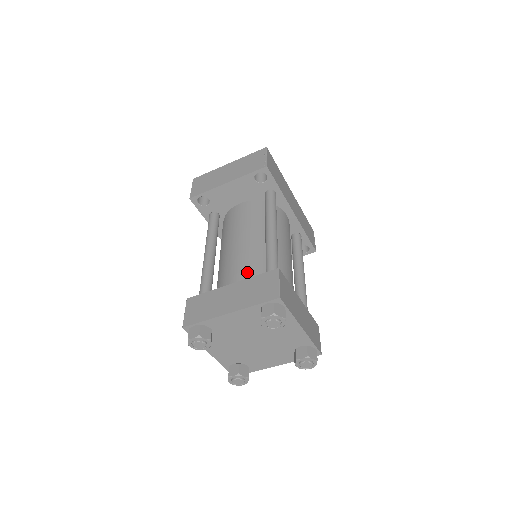
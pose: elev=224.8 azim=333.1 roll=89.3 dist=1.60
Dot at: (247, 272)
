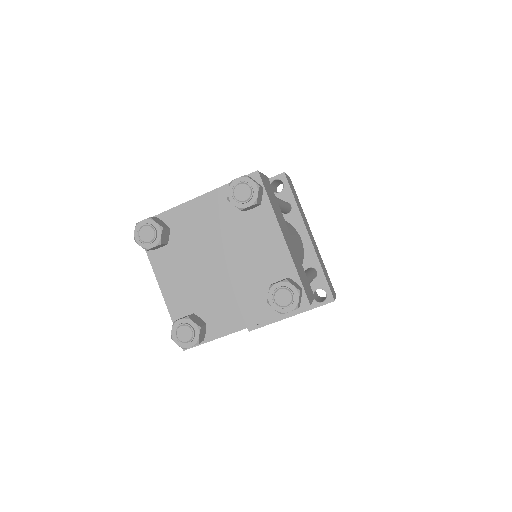
Dot at: occluded
